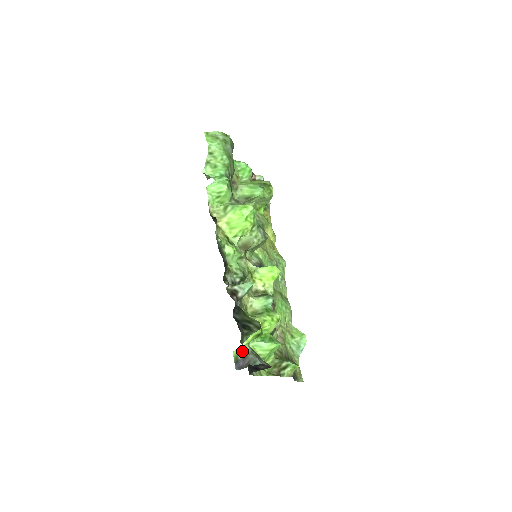
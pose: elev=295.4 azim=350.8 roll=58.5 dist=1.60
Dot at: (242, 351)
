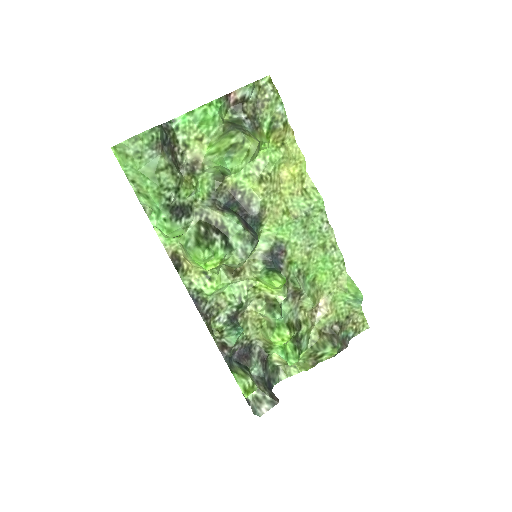
Dot at: occluded
